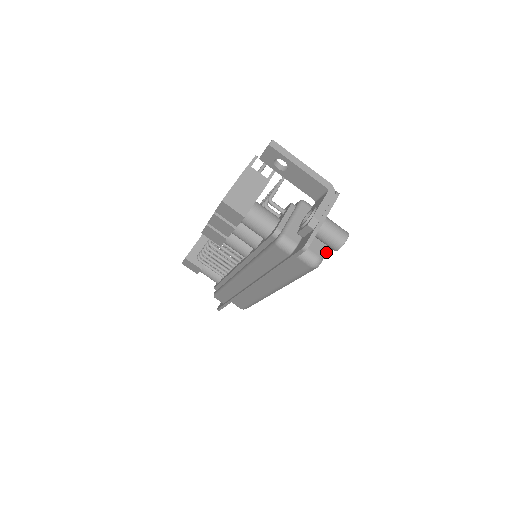
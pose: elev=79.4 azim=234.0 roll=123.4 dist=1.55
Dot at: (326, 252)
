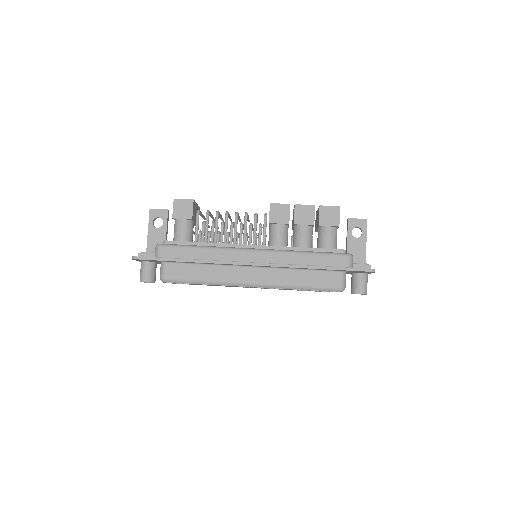
Dot at: occluded
